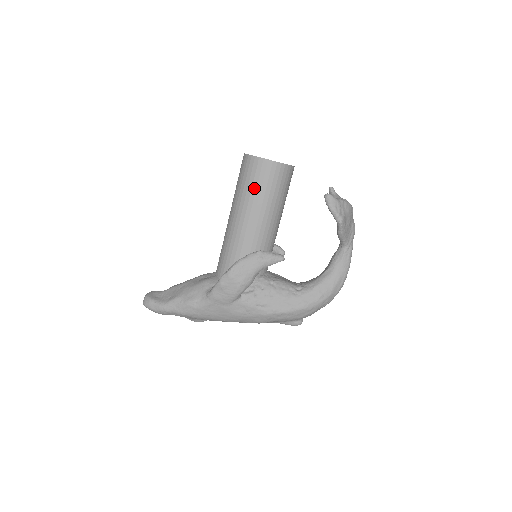
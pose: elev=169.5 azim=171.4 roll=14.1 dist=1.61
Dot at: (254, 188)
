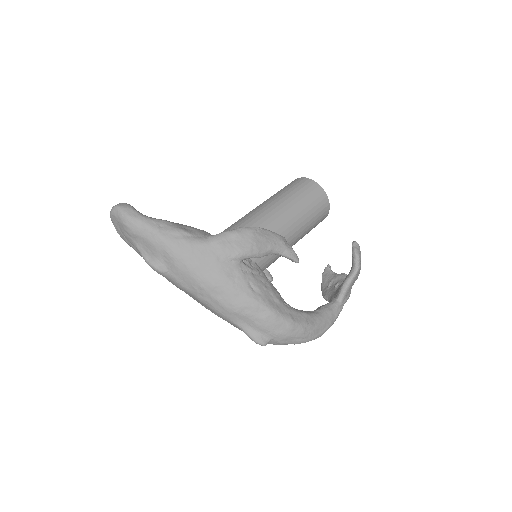
Dot at: (301, 196)
